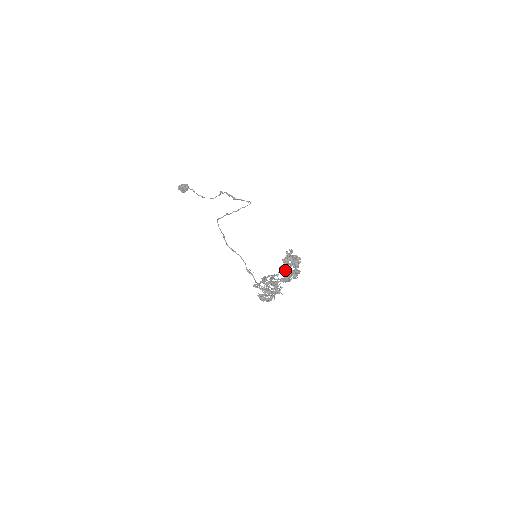
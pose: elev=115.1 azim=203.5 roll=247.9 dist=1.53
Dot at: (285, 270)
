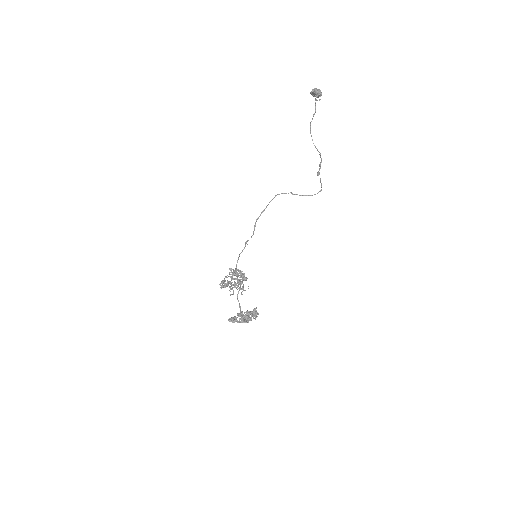
Dot at: (242, 313)
